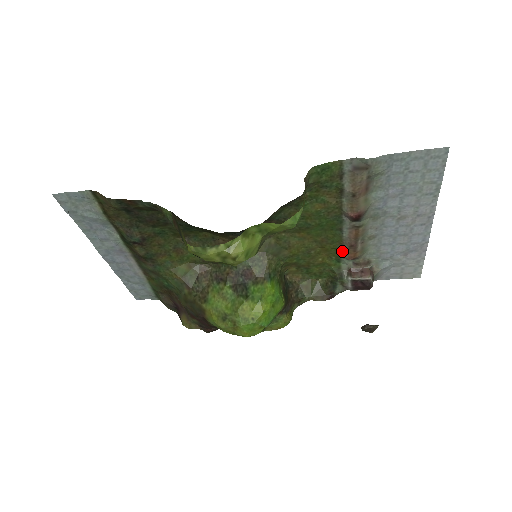
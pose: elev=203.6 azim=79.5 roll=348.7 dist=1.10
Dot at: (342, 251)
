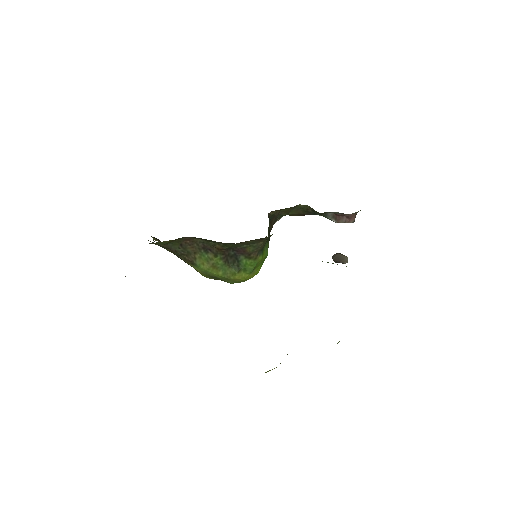
Dot at: occluded
